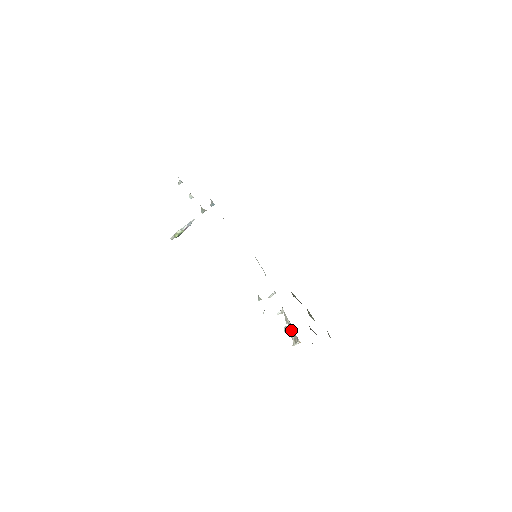
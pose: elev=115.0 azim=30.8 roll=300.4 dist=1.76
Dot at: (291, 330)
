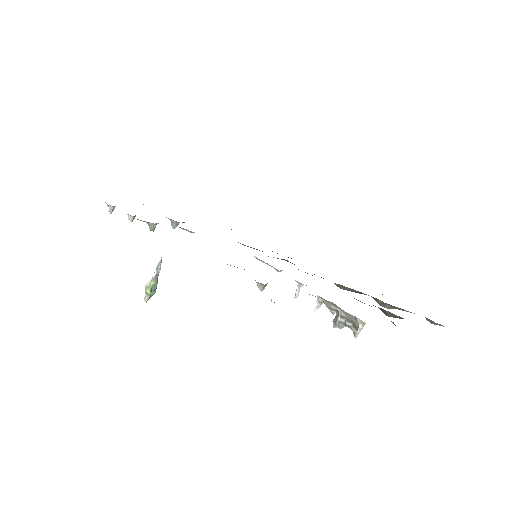
Dot at: (342, 316)
